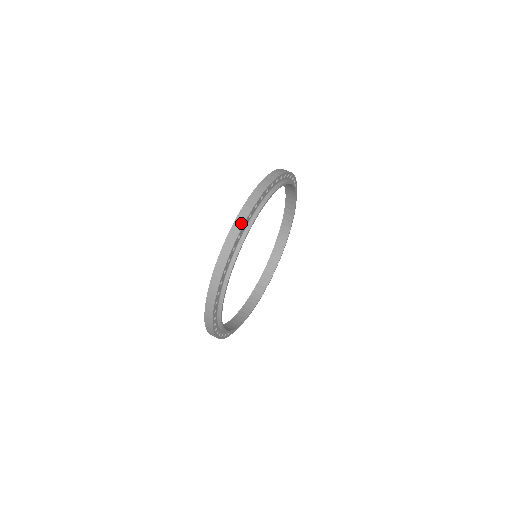
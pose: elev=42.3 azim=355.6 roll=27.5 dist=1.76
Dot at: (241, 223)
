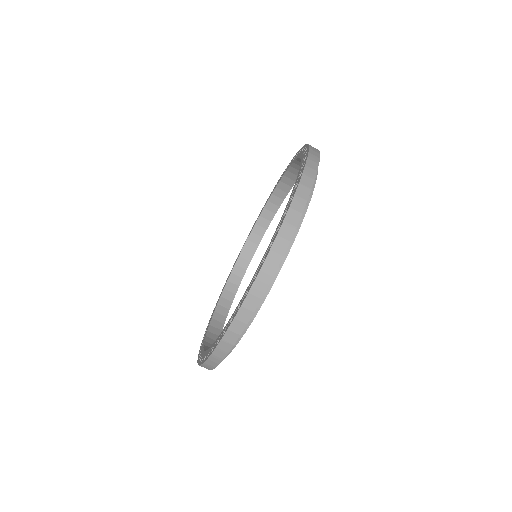
Dot at: (232, 341)
